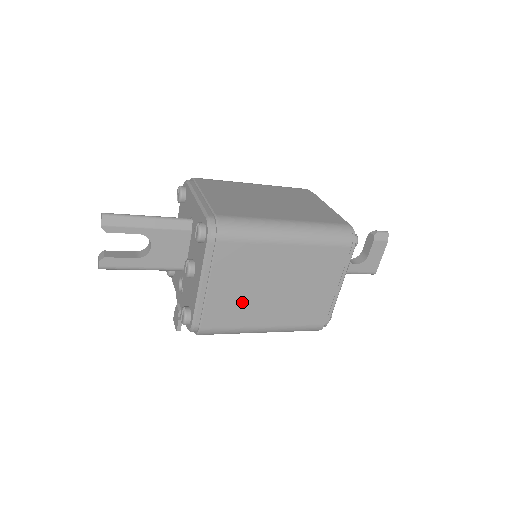
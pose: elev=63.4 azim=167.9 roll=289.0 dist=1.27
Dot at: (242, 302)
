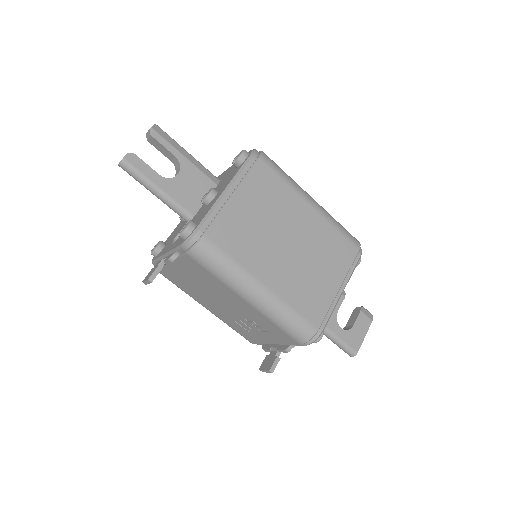
Dot at: (254, 235)
